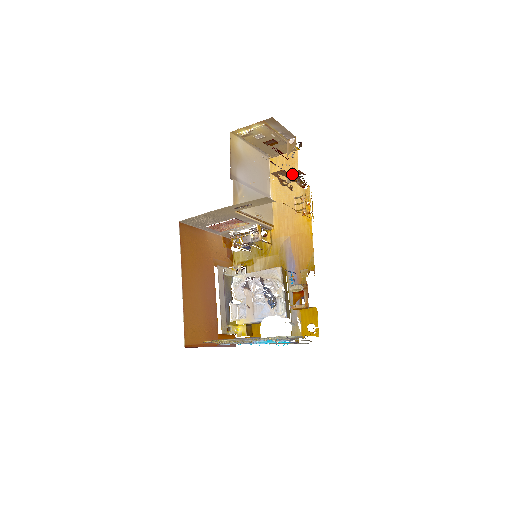
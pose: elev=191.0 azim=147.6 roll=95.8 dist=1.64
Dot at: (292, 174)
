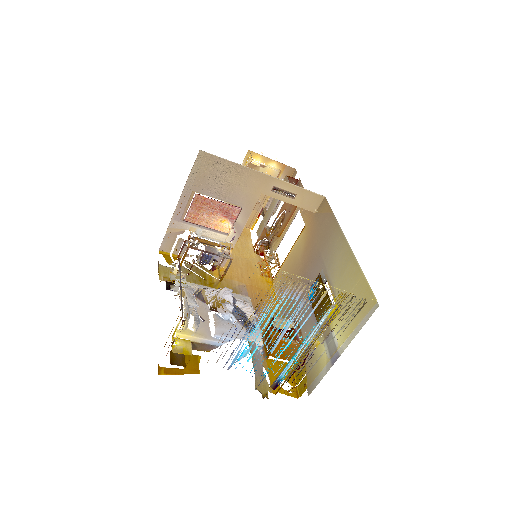
Dot at: occluded
